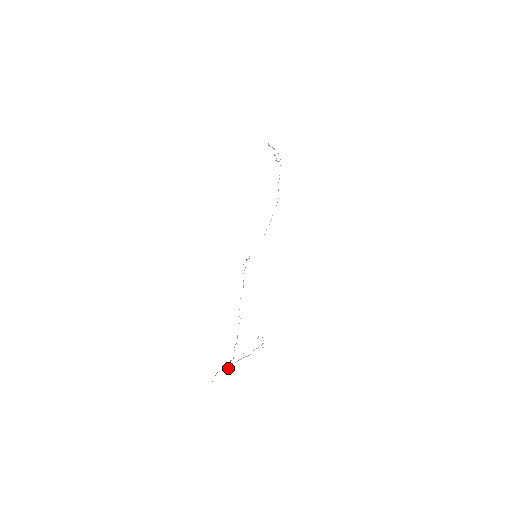
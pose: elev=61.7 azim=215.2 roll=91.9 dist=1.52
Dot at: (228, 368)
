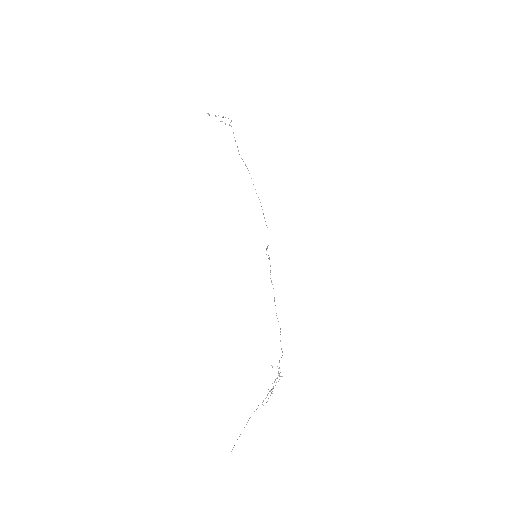
Dot at: (263, 405)
